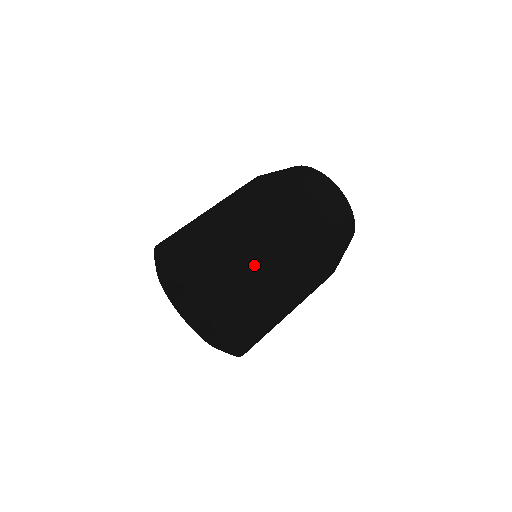
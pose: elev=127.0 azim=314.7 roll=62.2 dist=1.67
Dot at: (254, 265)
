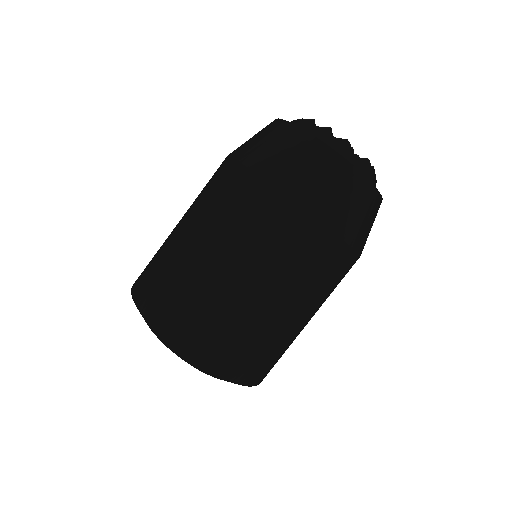
Dot at: (289, 345)
